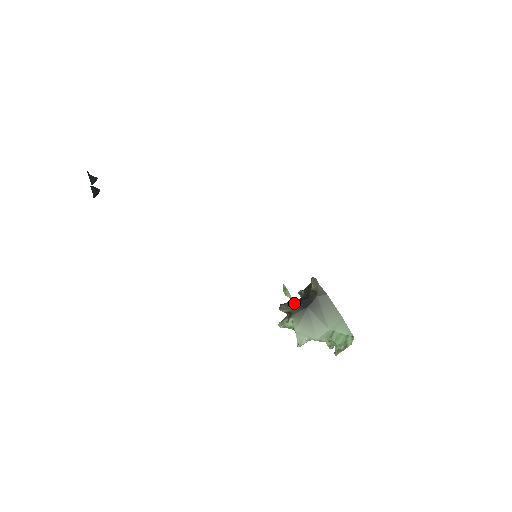
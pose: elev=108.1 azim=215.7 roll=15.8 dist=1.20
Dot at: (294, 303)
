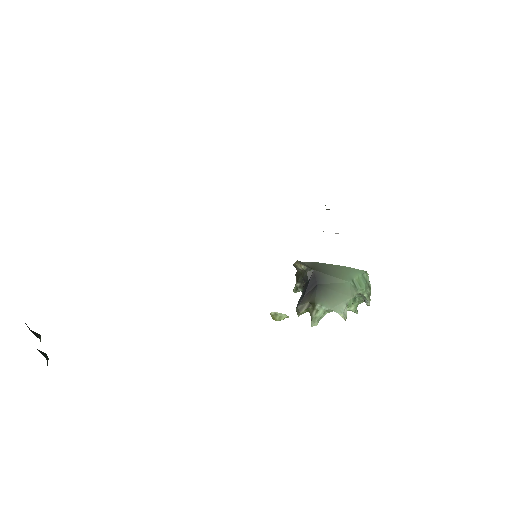
Dot at: (304, 295)
